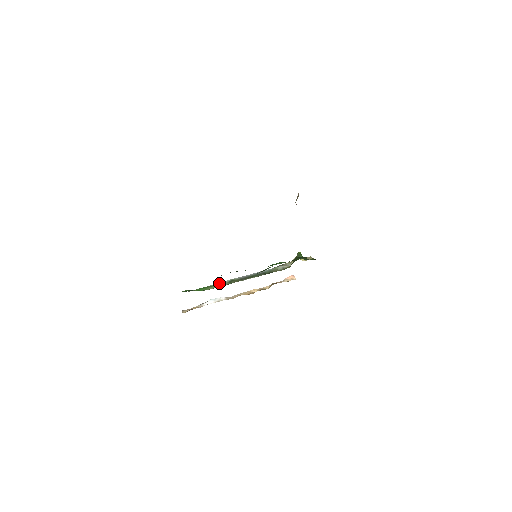
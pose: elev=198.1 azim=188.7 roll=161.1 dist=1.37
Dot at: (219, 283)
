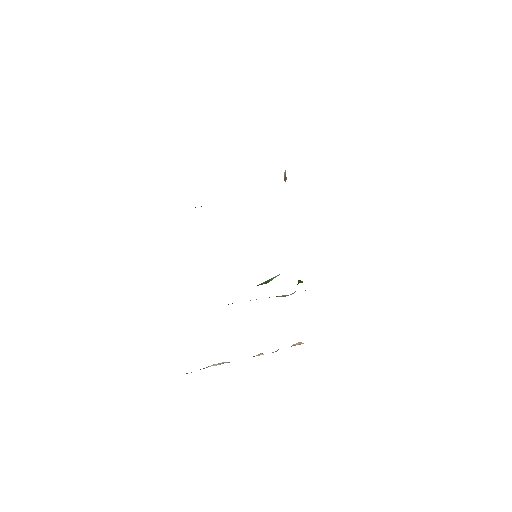
Dot at: occluded
